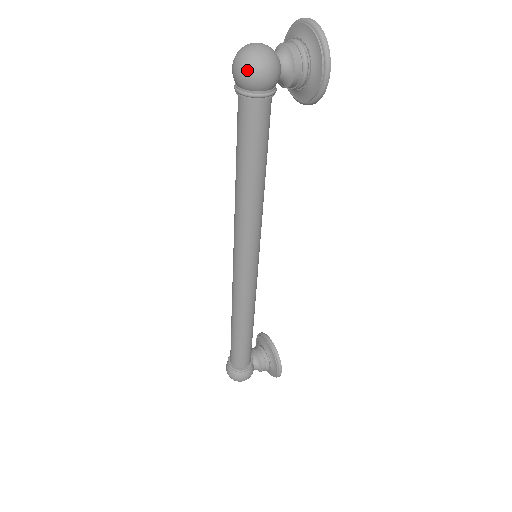
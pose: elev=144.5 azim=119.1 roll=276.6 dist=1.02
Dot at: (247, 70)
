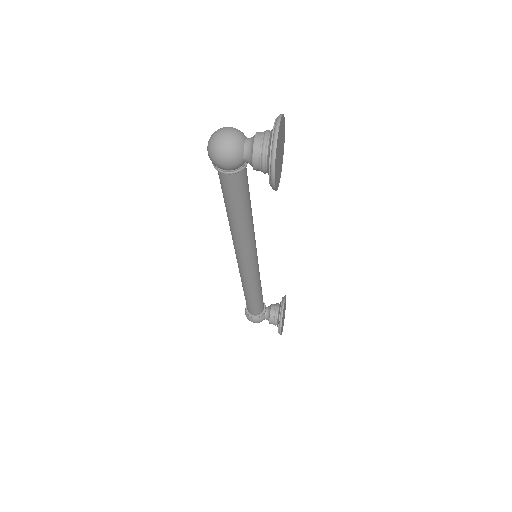
Dot at: (209, 153)
